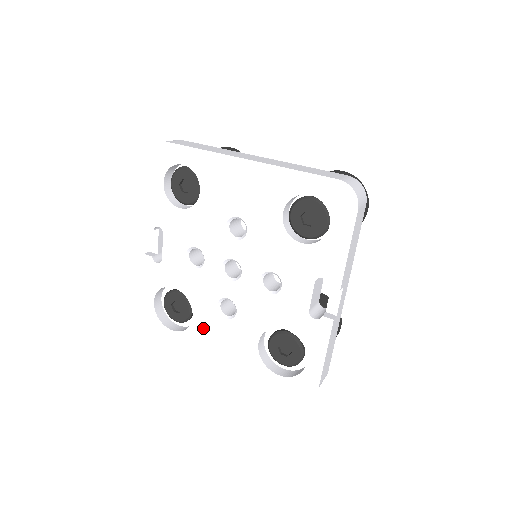
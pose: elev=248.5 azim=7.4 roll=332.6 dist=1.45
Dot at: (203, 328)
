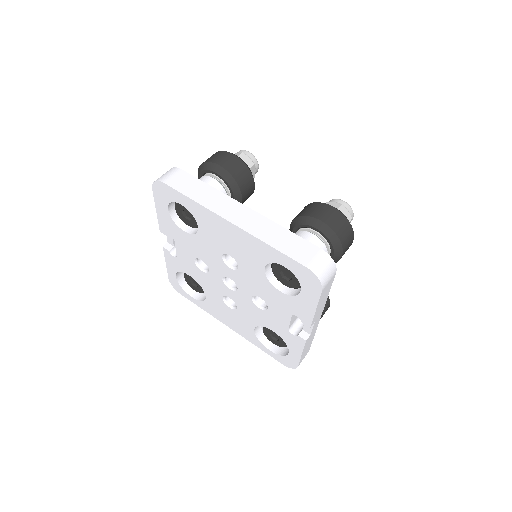
Dot at: (214, 306)
